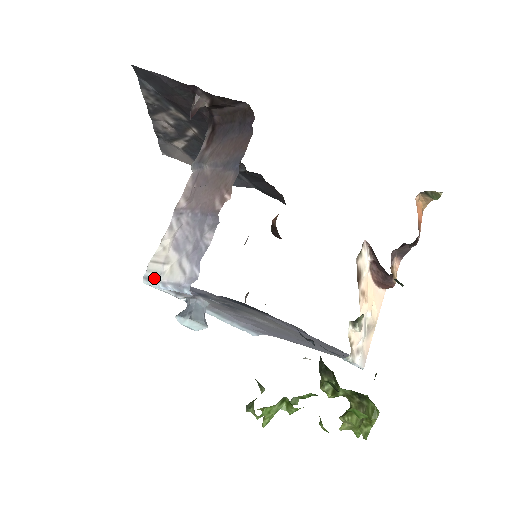
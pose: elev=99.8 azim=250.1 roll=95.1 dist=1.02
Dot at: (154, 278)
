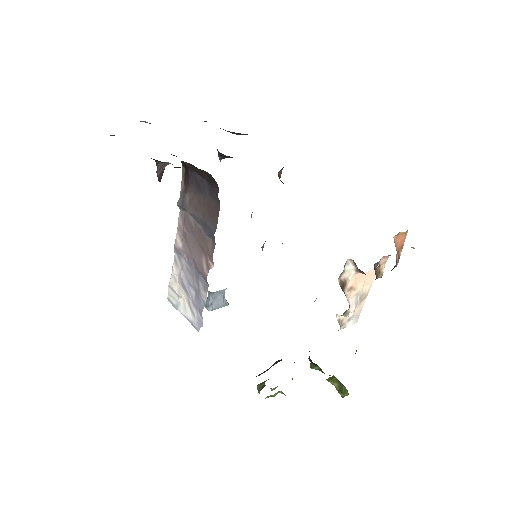
Dot at: (174, 305)
